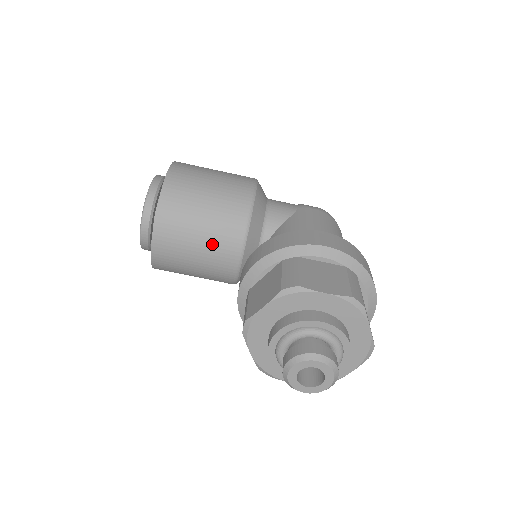
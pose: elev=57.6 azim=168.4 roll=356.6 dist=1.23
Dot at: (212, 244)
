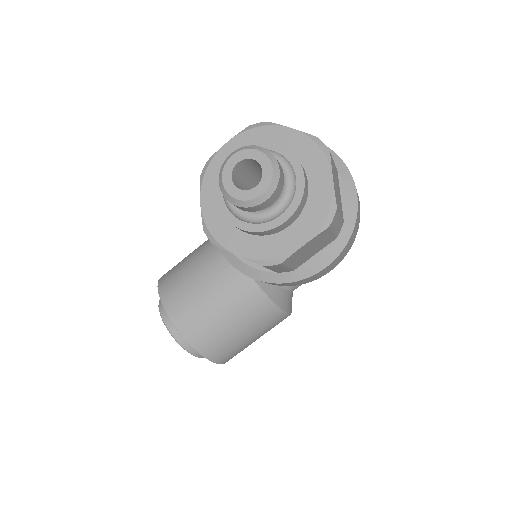
Dot at: (209, 273)
